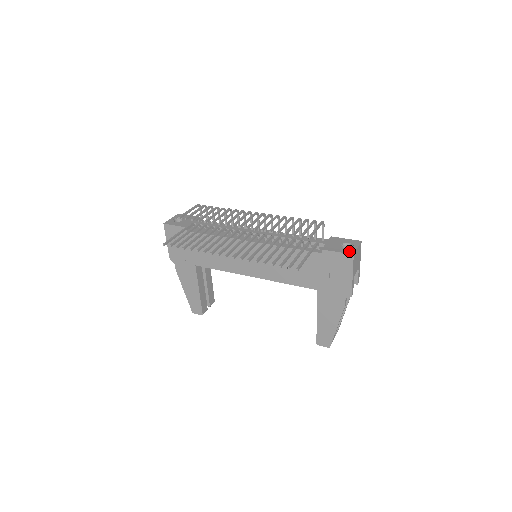
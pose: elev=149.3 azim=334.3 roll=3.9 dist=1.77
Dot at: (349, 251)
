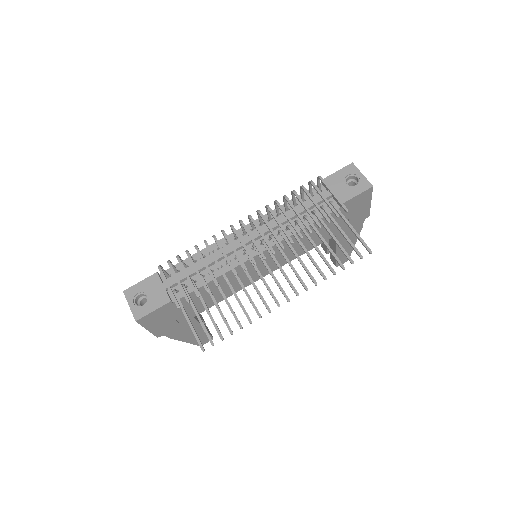
Dot at: (364, 186)
